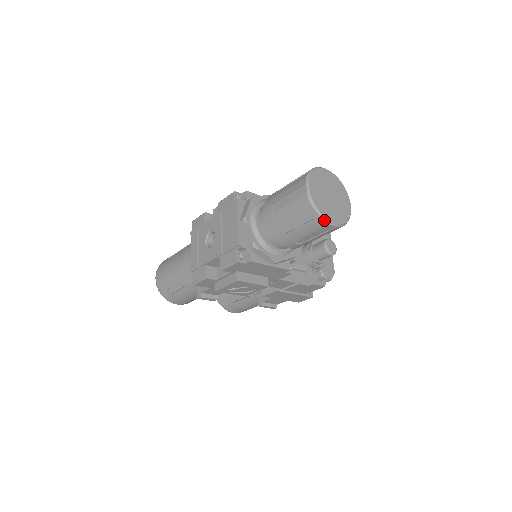
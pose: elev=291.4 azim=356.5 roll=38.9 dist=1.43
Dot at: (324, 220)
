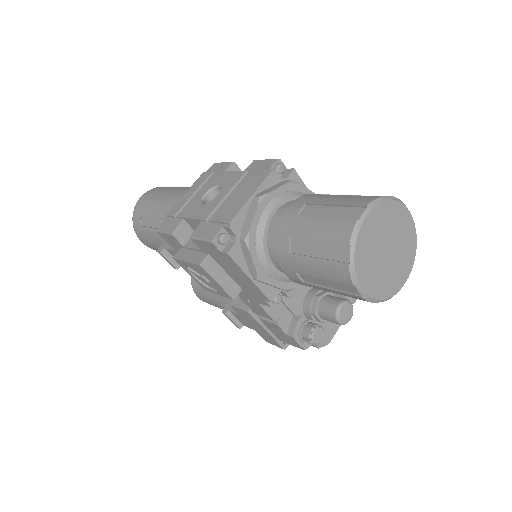
Dot at: (352, 274)
